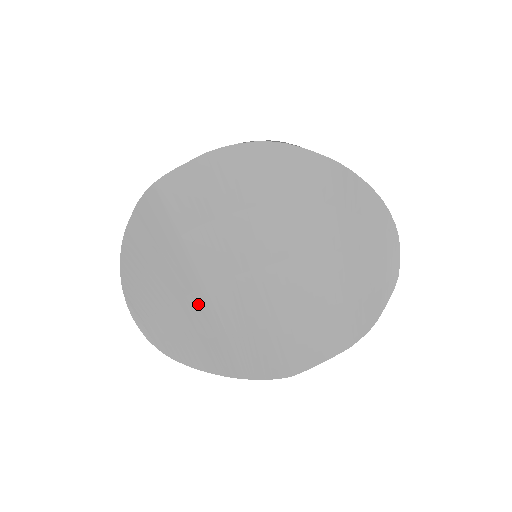
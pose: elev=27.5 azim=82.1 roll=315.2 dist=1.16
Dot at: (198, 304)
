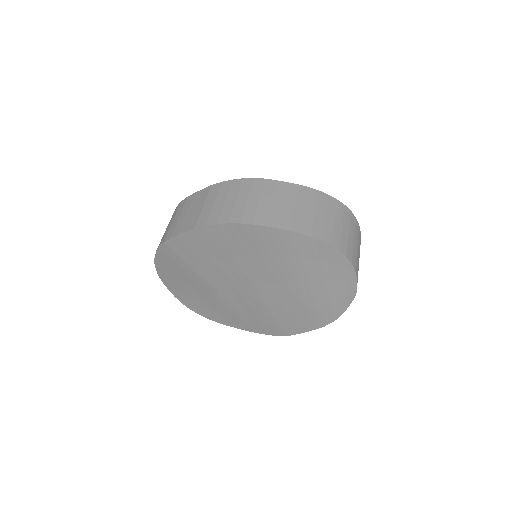
Dot at: (215, 299)
